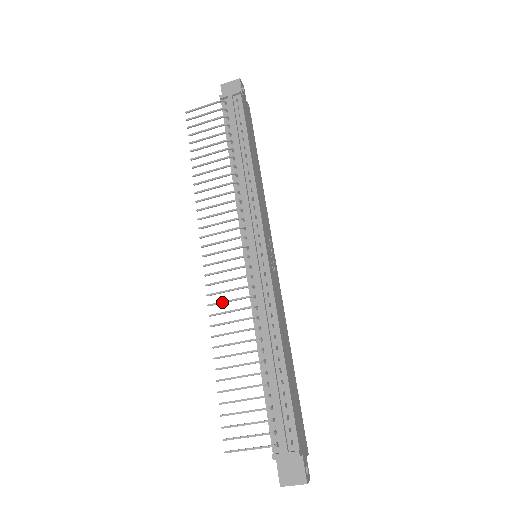
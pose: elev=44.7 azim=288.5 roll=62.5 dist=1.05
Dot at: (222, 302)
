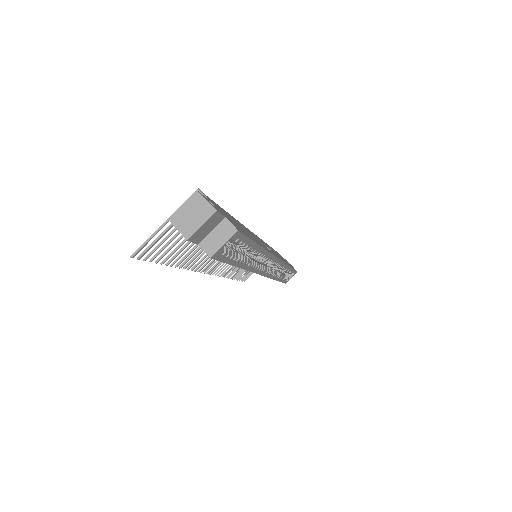
Dot at: (205, 259)
